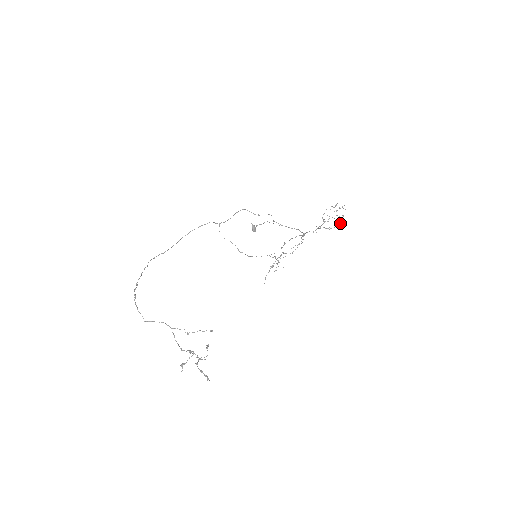
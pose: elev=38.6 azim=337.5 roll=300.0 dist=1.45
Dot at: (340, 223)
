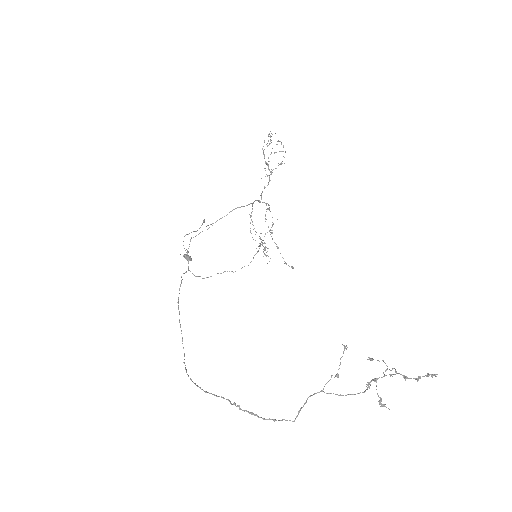
Dot at: (282, 151)
